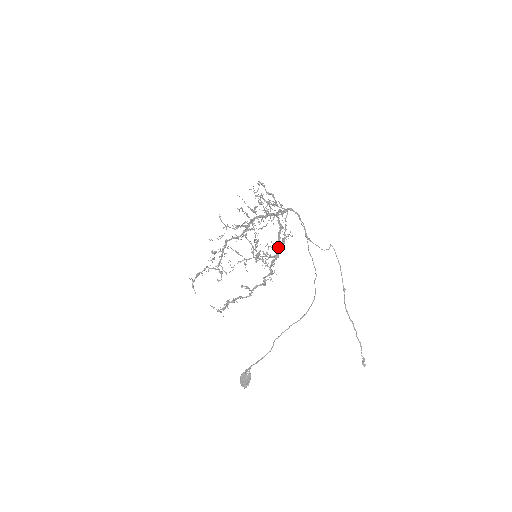
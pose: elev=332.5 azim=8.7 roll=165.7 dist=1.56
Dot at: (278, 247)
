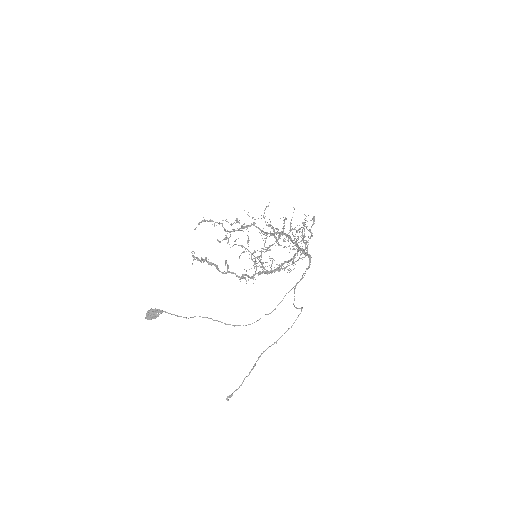
Dot at: occluded
